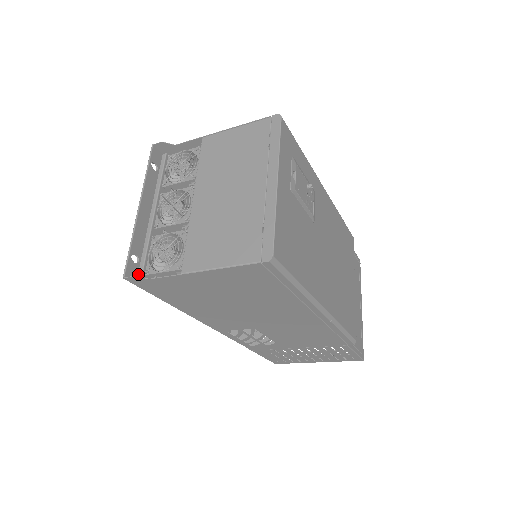
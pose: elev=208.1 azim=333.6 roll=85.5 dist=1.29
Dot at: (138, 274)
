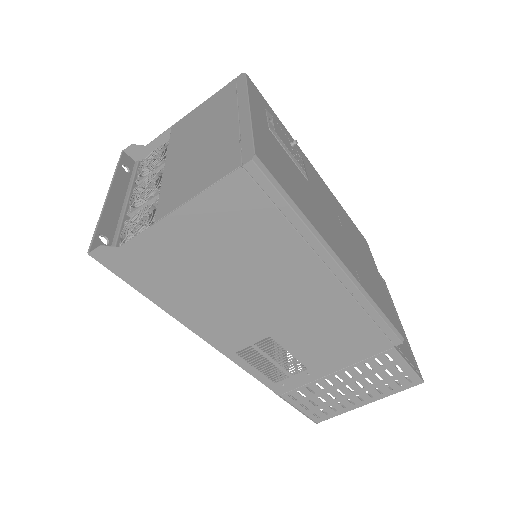
Dot at: occluded
